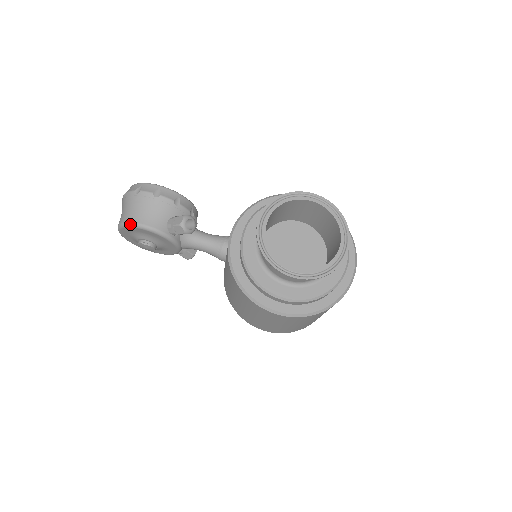
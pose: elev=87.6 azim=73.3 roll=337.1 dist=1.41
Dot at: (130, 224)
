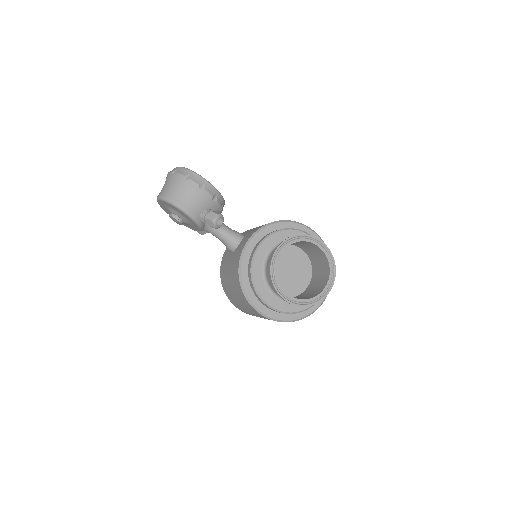
Dot at: (172, 203)
